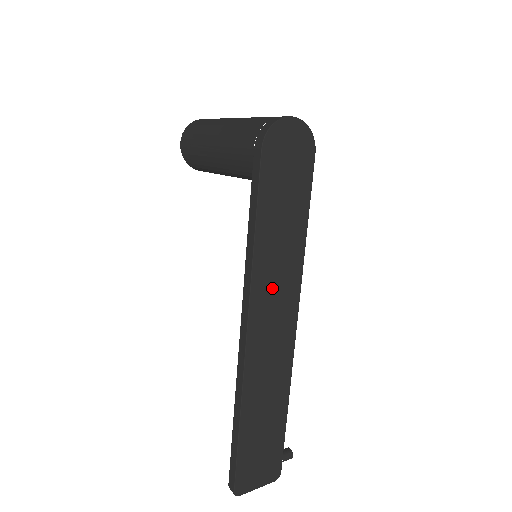
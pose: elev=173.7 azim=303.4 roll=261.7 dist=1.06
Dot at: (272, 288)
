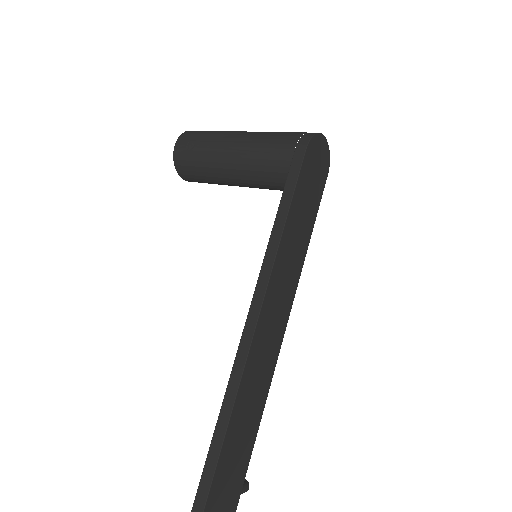
Dot at: (282, 282)
